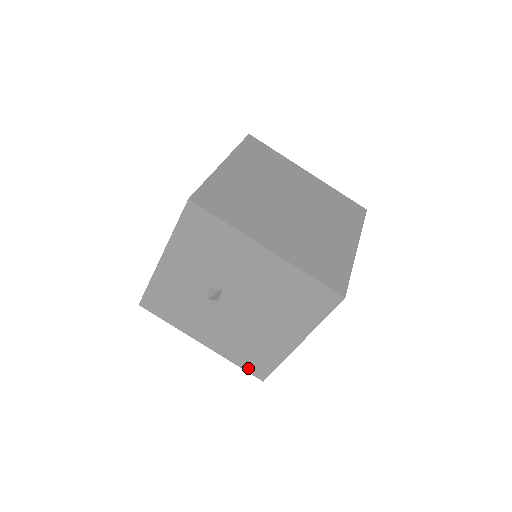
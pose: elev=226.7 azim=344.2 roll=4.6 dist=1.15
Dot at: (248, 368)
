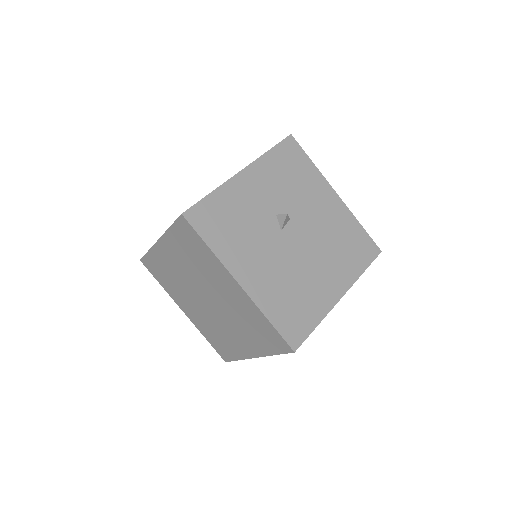
Dot at: (283, 329)
